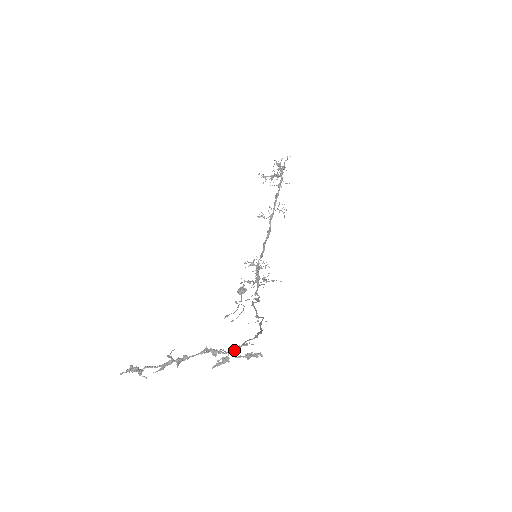
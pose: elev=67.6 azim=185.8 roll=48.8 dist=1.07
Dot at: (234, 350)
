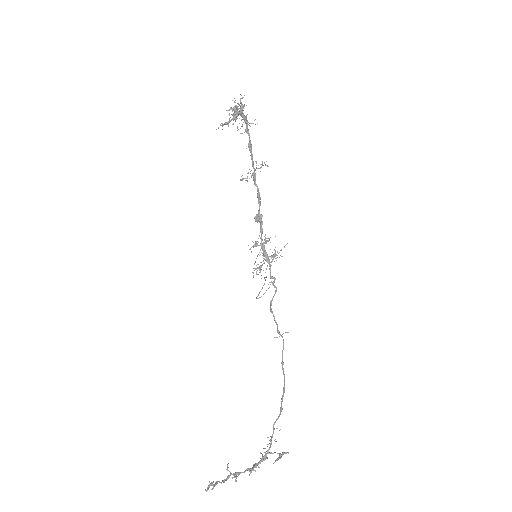
Dot at: (268, 451)
